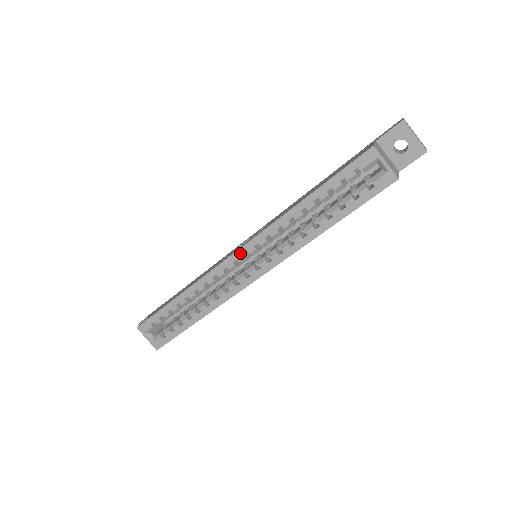
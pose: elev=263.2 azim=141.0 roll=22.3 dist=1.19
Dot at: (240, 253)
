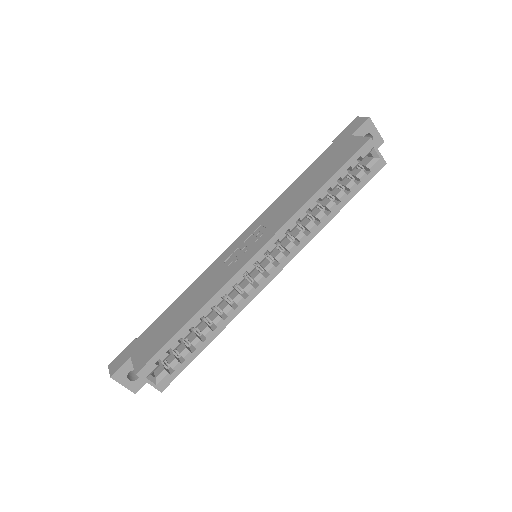
Dot at: (261, 253)
